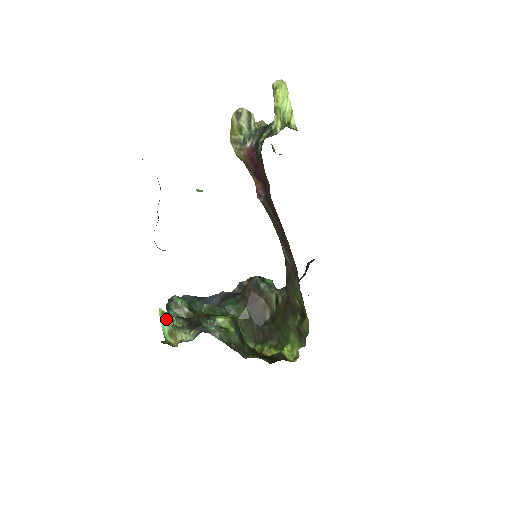
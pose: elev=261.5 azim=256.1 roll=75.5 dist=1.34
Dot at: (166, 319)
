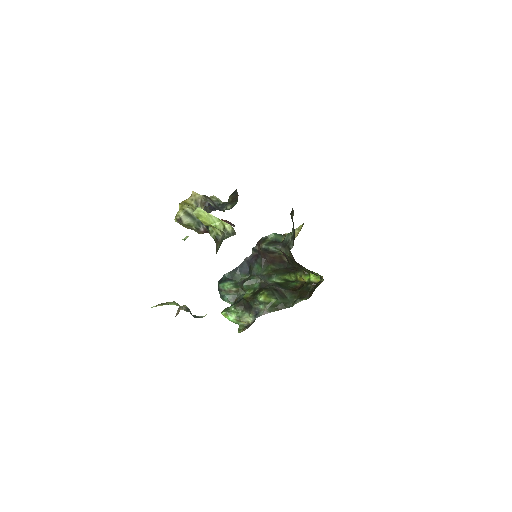
Dot at: (230, 316)
